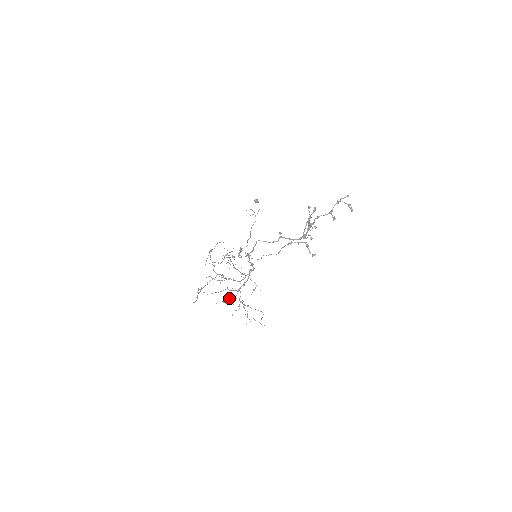
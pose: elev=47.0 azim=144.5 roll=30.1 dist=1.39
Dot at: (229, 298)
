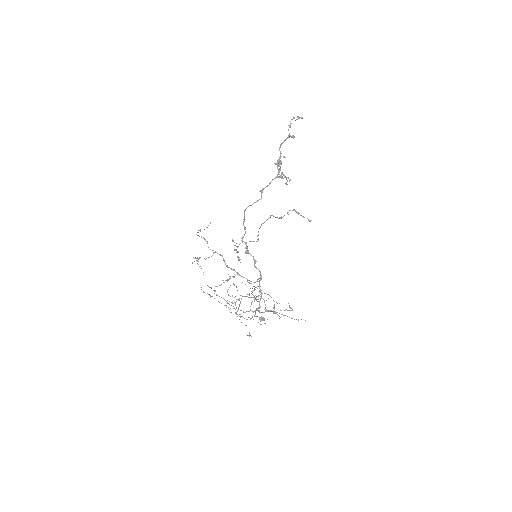
Dot at: occluded
